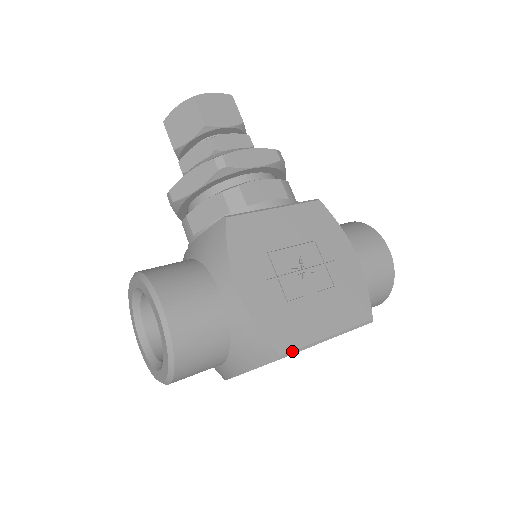
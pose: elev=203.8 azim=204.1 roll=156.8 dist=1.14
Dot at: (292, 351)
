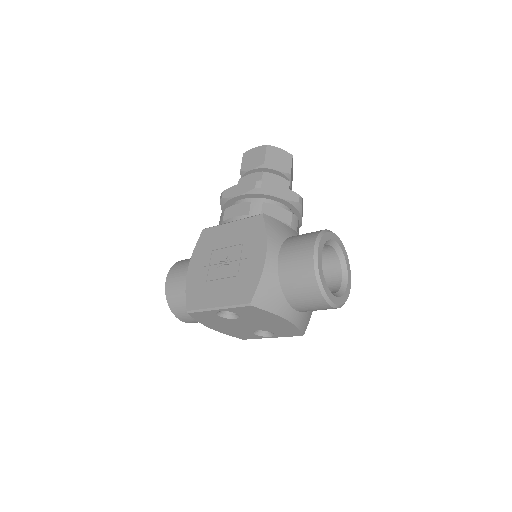
Dot at: (194, 310)
